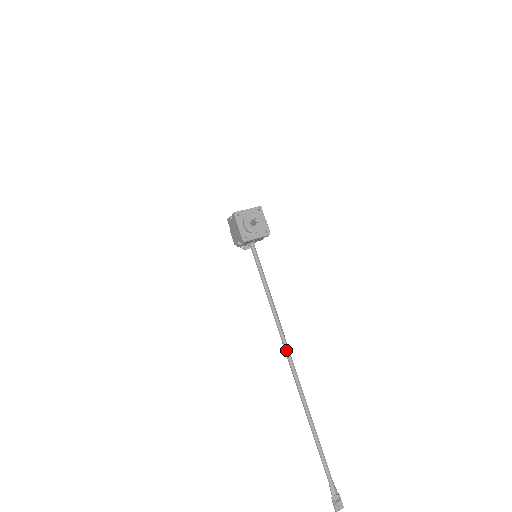
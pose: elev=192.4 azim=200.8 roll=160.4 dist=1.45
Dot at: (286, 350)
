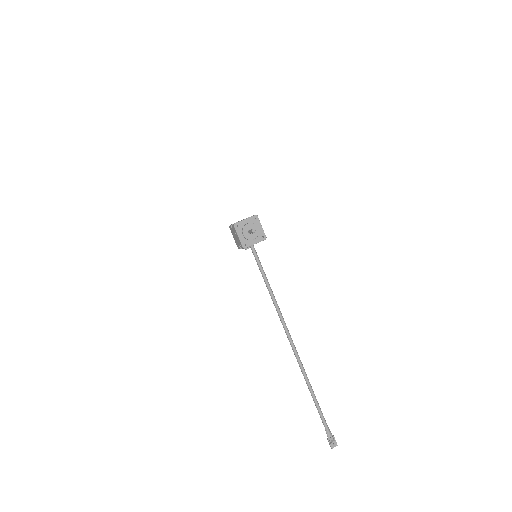
Dot at: (286, 331)
